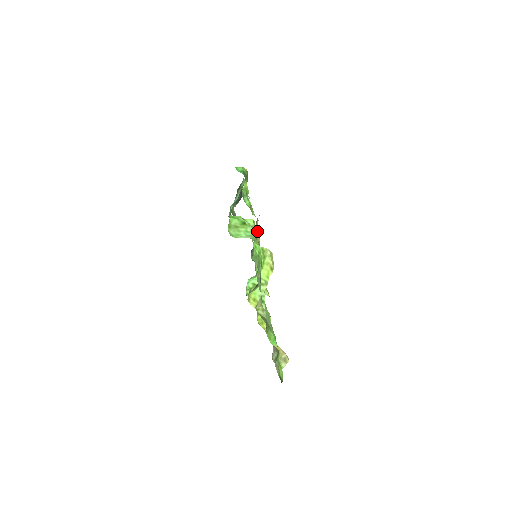
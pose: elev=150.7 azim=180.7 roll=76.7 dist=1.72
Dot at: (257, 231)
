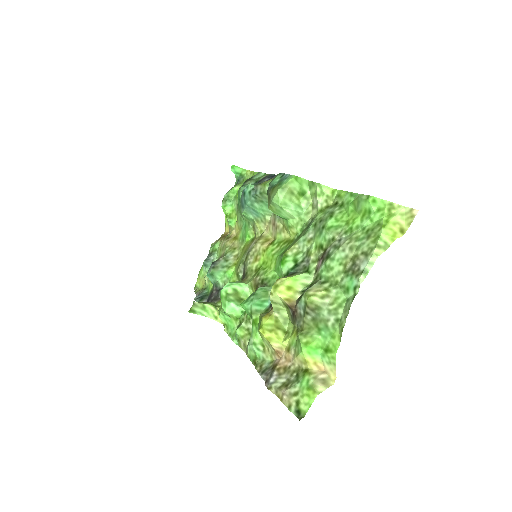
Dot at: (234, 242)
